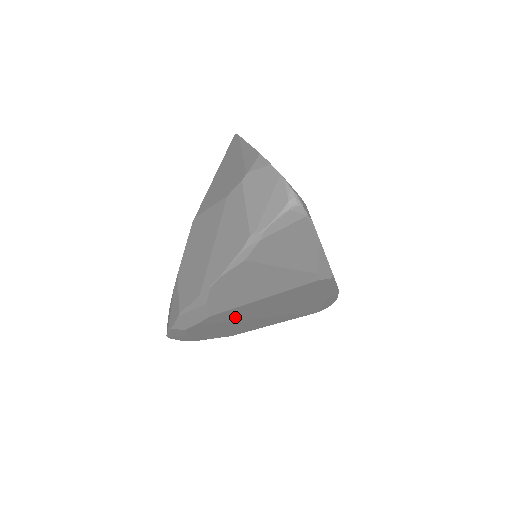
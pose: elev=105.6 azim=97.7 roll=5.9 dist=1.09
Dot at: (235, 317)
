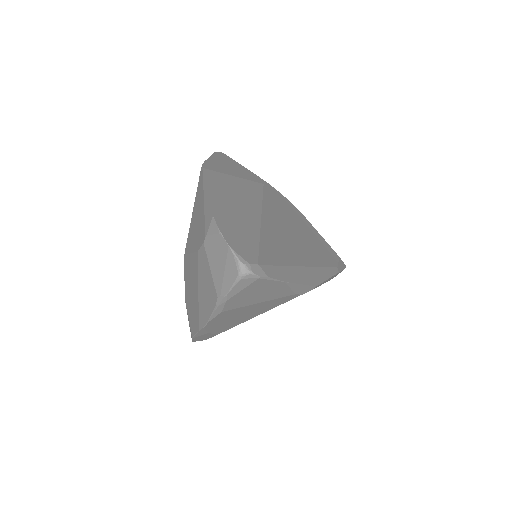
Dot at: occluded
